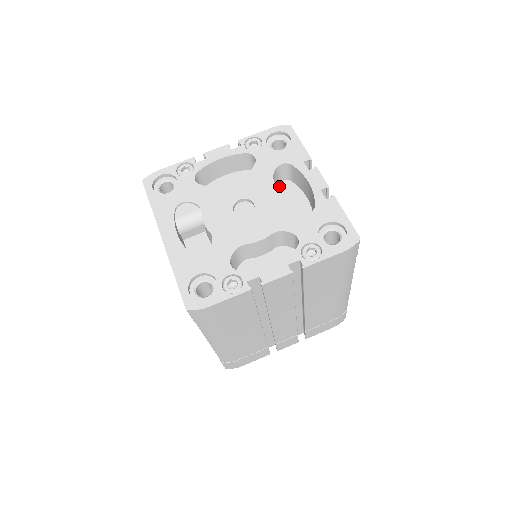
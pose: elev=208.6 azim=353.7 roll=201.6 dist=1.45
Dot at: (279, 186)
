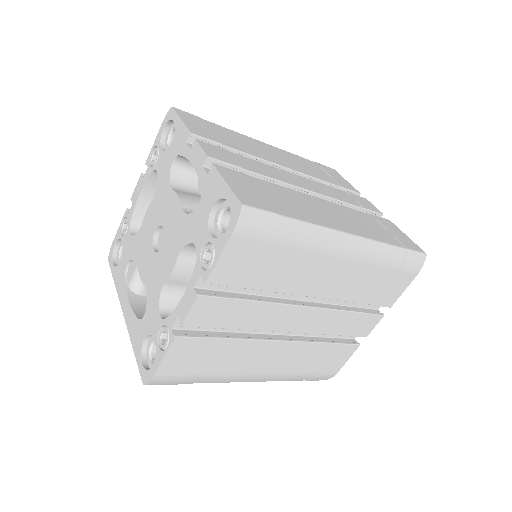
Dot at: occluded
